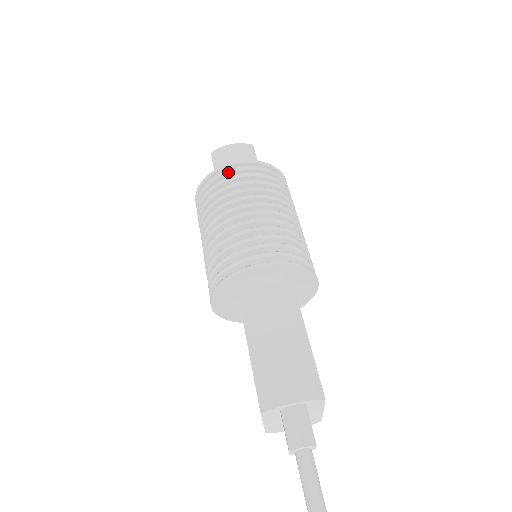
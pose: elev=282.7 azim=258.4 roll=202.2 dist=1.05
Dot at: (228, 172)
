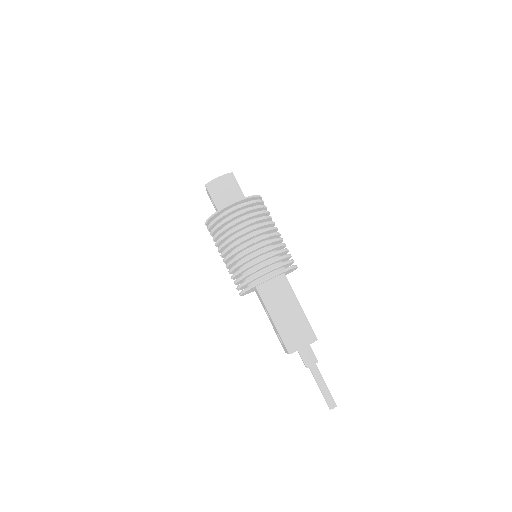
Dot at: (229, 212)
